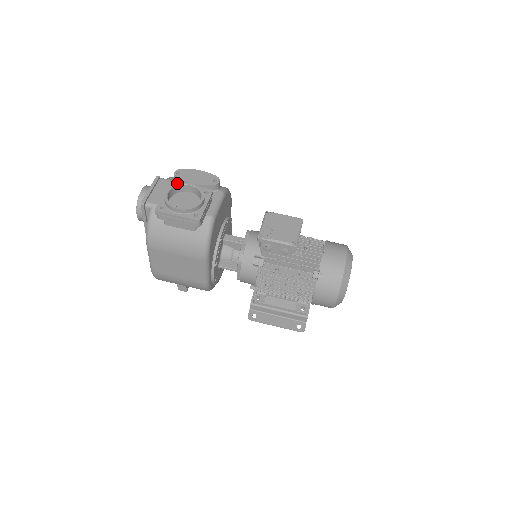
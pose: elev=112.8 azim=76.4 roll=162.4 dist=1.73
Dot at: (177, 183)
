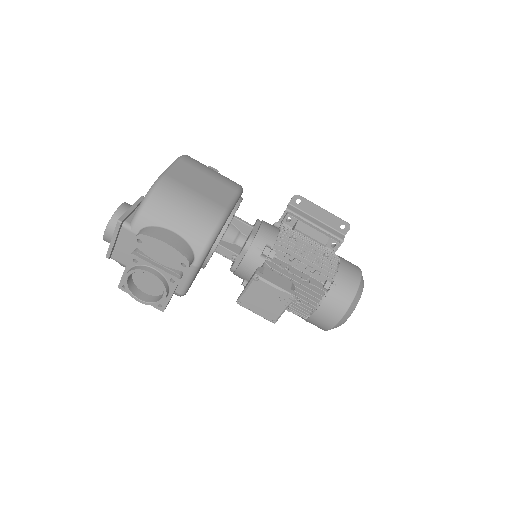
Dot at: (136, 269)
